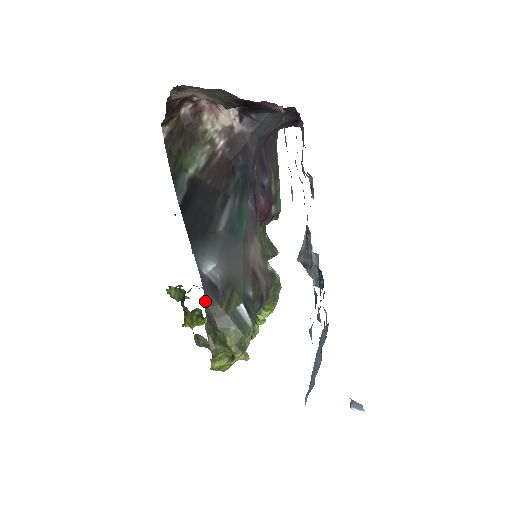
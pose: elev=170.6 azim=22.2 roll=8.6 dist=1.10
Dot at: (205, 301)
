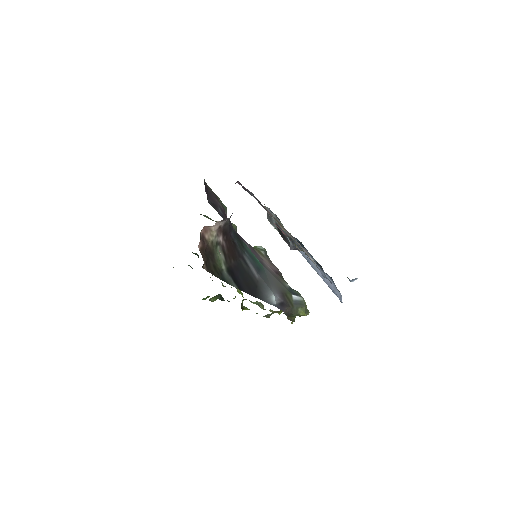
Dot at: (284, 312)
